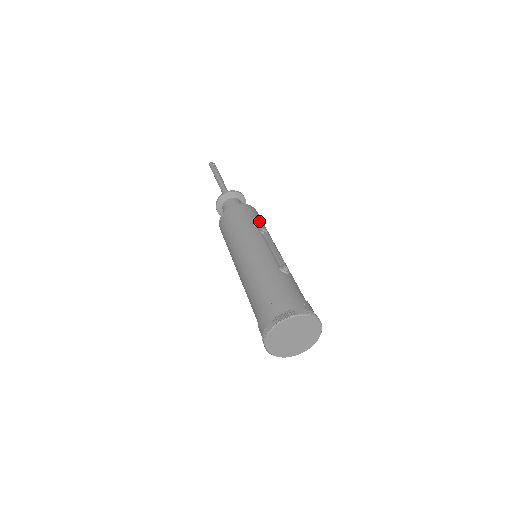
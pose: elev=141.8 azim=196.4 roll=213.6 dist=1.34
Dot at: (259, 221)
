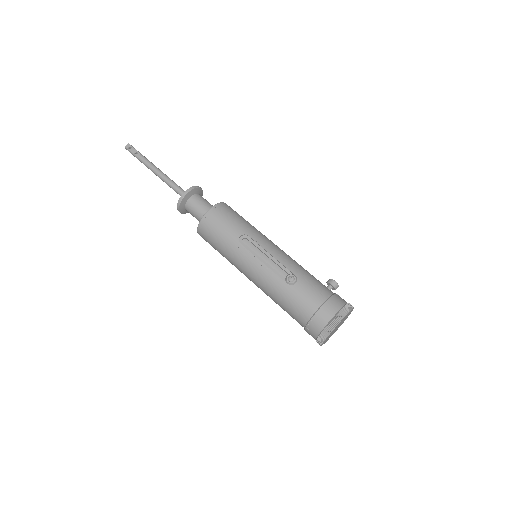
Dot at: (232, 227)
